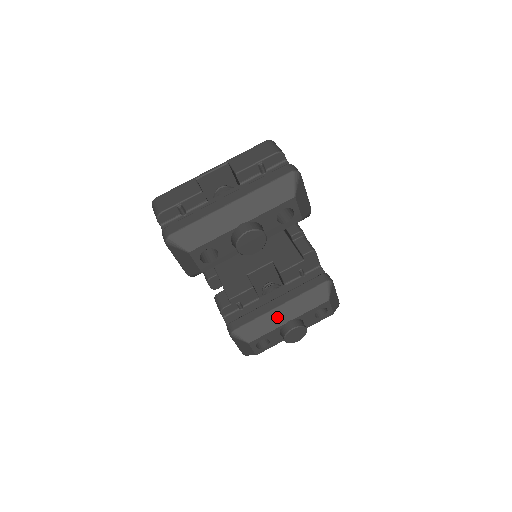
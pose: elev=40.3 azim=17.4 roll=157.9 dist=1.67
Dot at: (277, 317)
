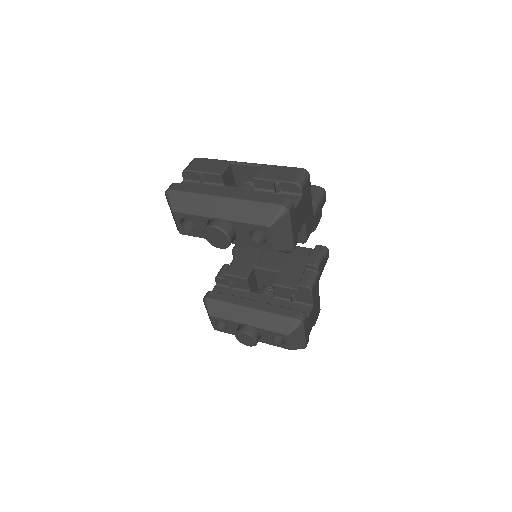
Dot at: (242, 314)
